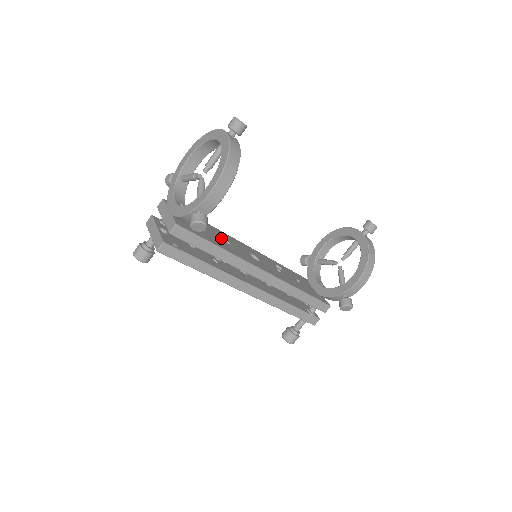
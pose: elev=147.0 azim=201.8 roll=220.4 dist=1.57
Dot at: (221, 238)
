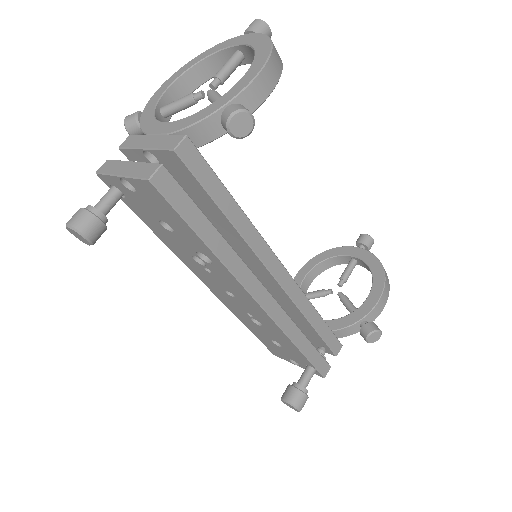
Dot at: occluded
